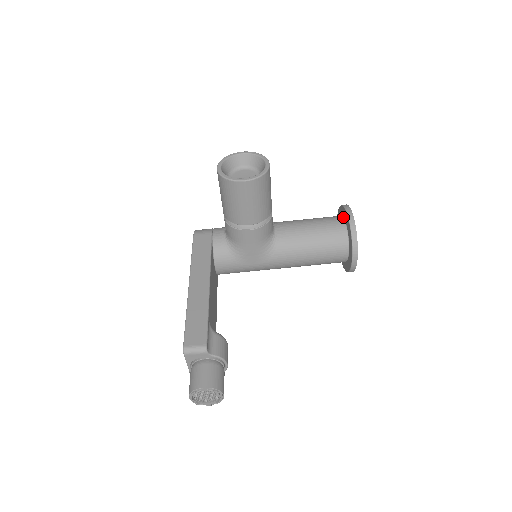
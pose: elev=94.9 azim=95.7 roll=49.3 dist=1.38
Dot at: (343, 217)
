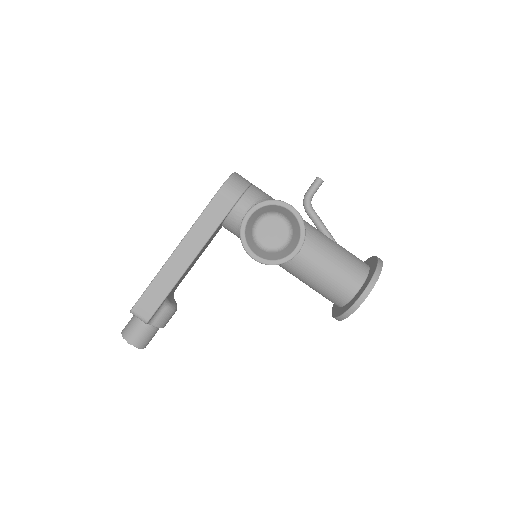
Dot at: (364, 283)
